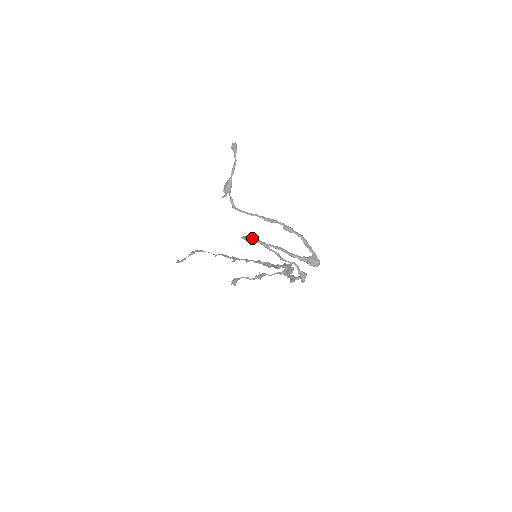
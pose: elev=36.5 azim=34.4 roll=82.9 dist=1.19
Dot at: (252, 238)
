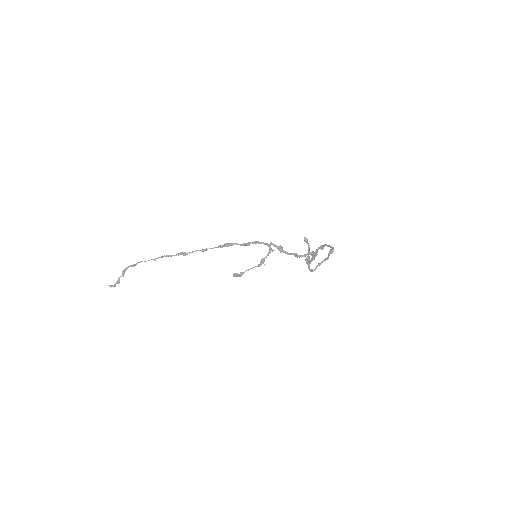
Dot at: occluded
